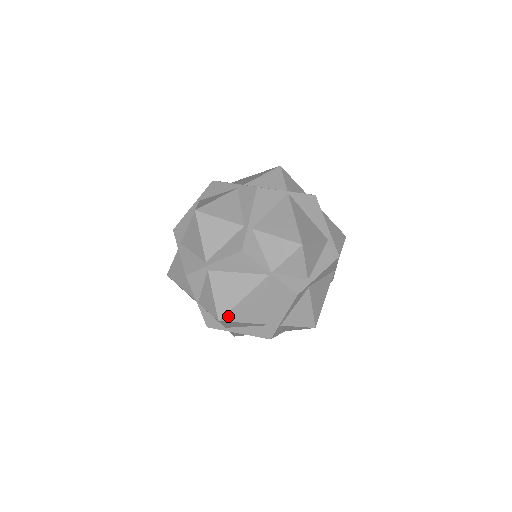
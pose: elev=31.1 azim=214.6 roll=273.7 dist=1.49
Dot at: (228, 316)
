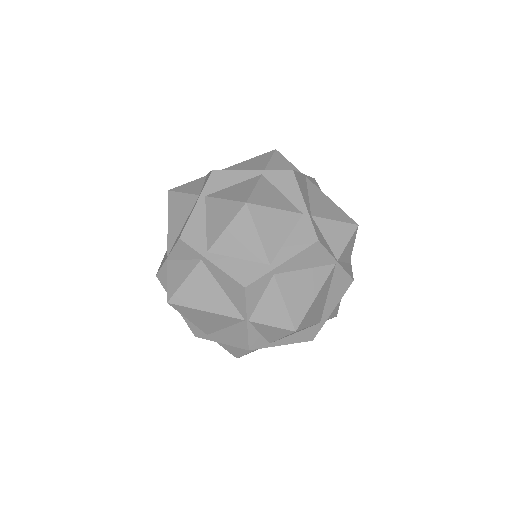
Dot at: (179, 307)
